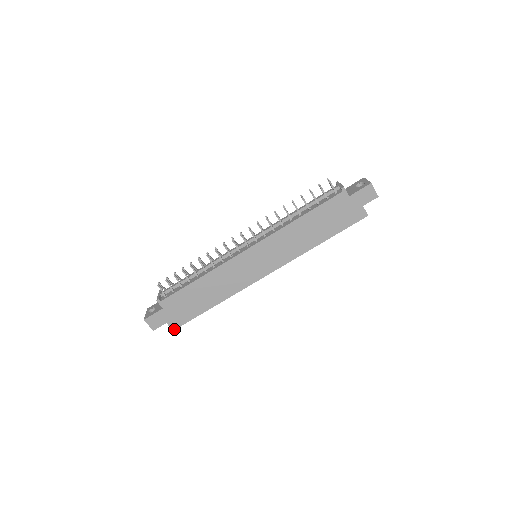
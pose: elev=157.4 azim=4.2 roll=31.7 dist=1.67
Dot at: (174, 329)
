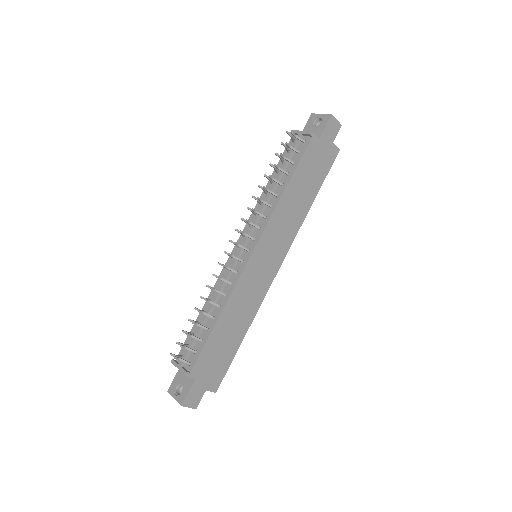
Dot at: (216, 390)
